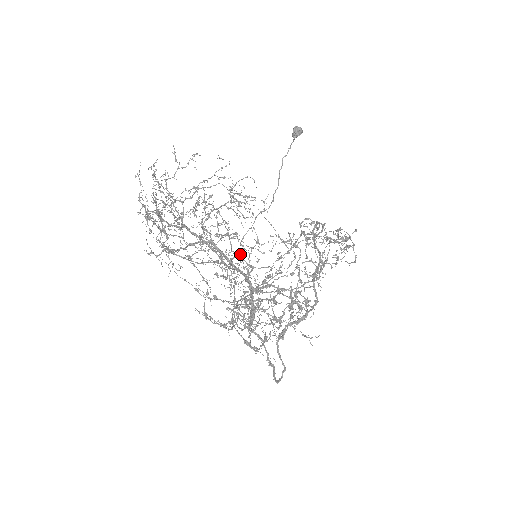
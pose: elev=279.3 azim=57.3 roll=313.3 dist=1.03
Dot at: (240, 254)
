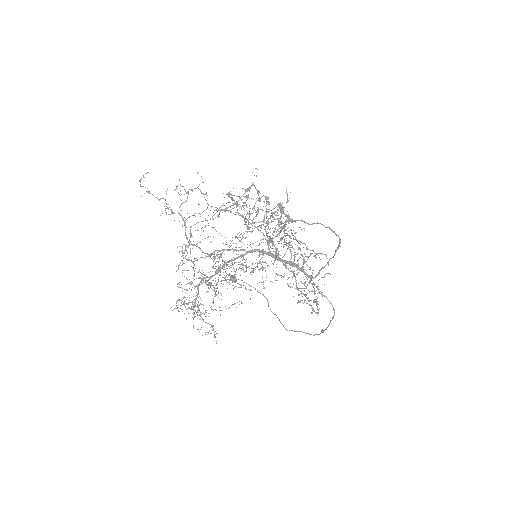
Dot at: (295, 331)
